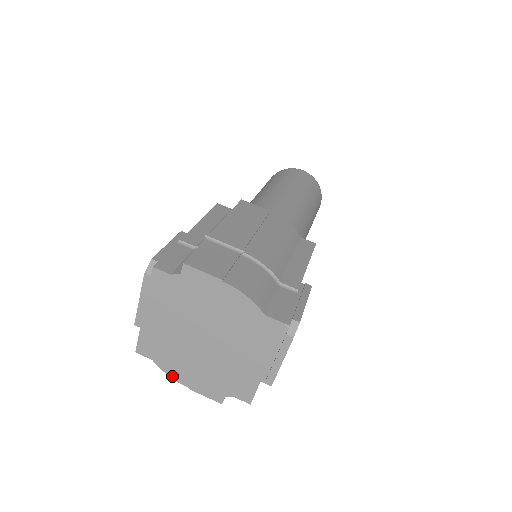
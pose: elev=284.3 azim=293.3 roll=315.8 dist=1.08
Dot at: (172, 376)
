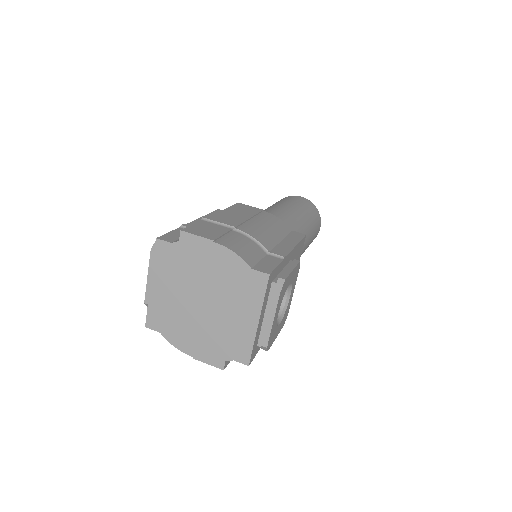
Dot at: (178, 347)
